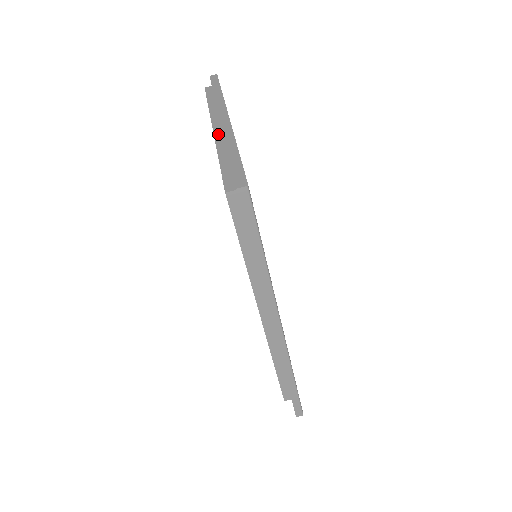
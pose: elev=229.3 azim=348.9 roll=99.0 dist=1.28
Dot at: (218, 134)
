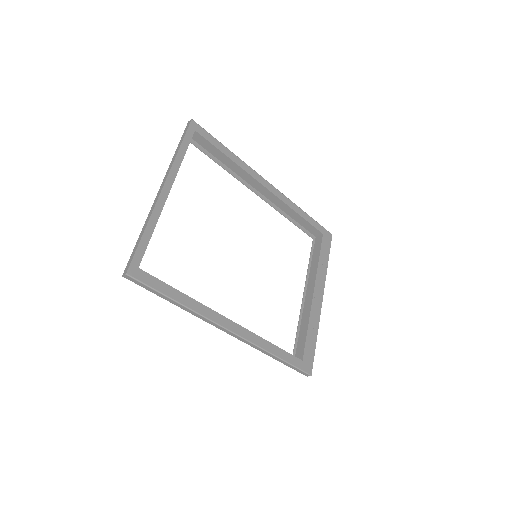
Dot at: occluded
